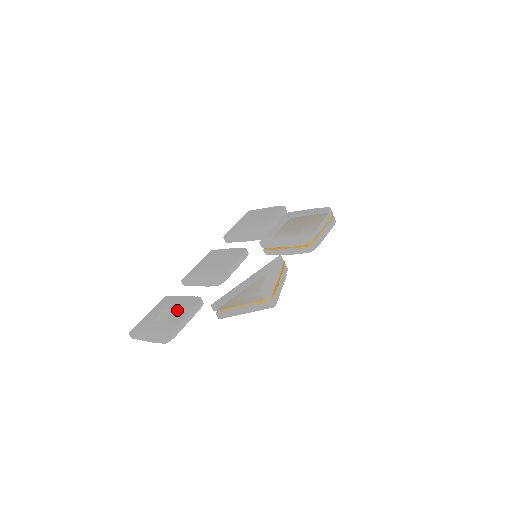
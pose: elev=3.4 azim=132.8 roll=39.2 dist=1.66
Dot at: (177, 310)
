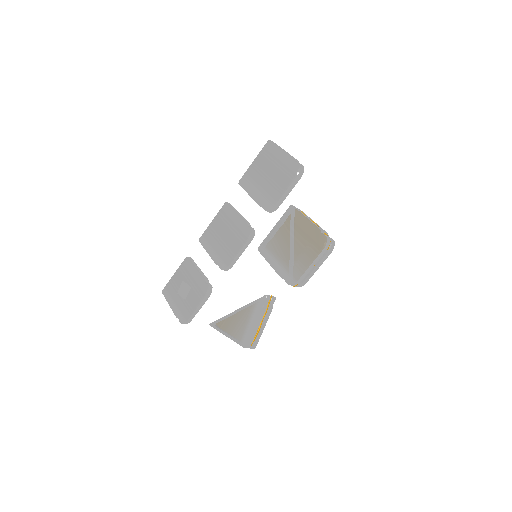
Dot at: (192, 292)
